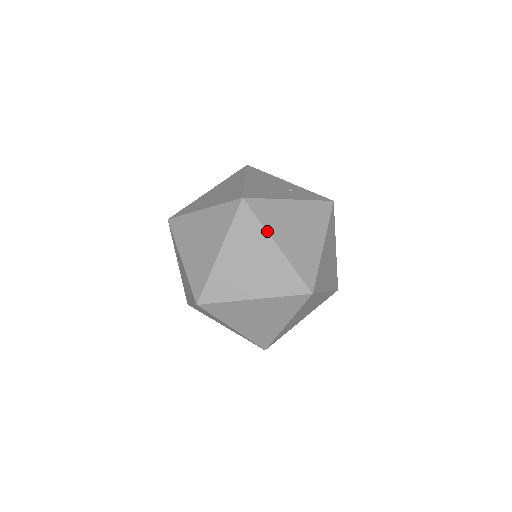
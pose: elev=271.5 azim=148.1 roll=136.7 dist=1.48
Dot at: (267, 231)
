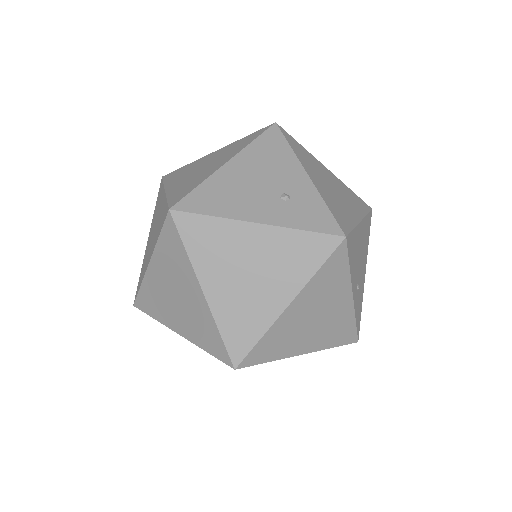
Dot at: (192, 266)
